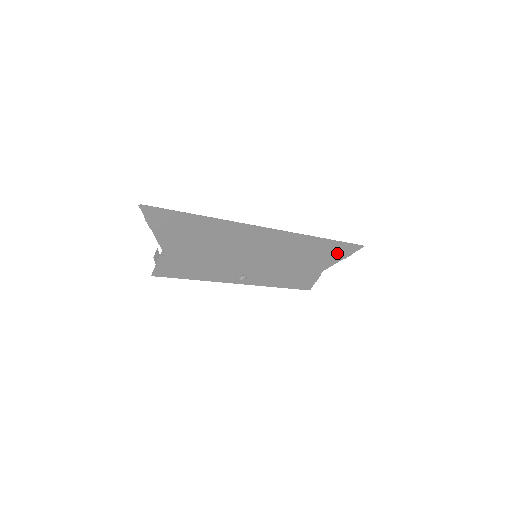
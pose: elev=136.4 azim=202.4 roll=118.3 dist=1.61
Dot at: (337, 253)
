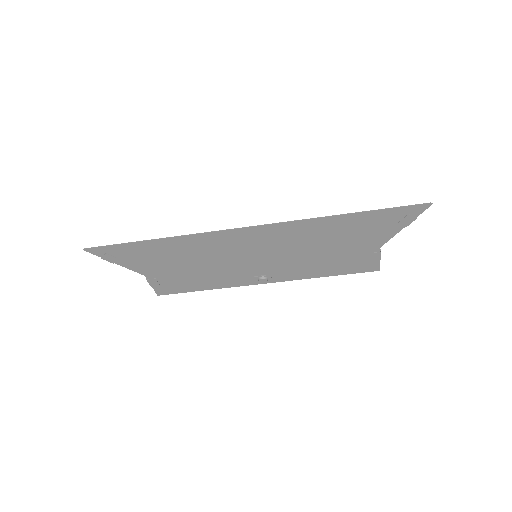
Dot at: (385, 223)
